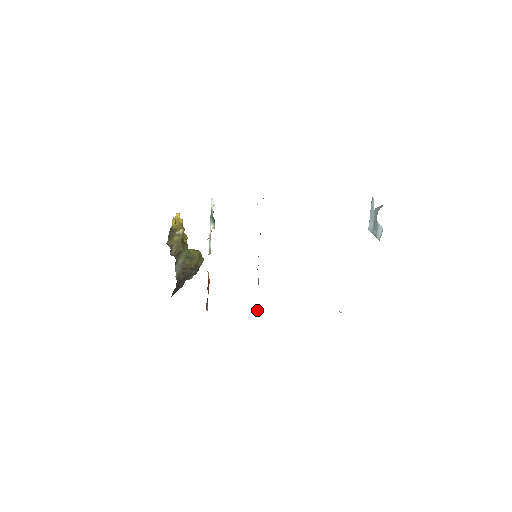
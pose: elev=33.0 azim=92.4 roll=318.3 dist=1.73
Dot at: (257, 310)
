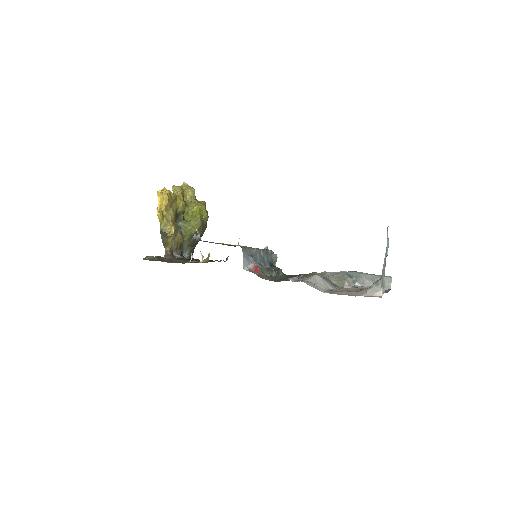
Dot at: occluded
